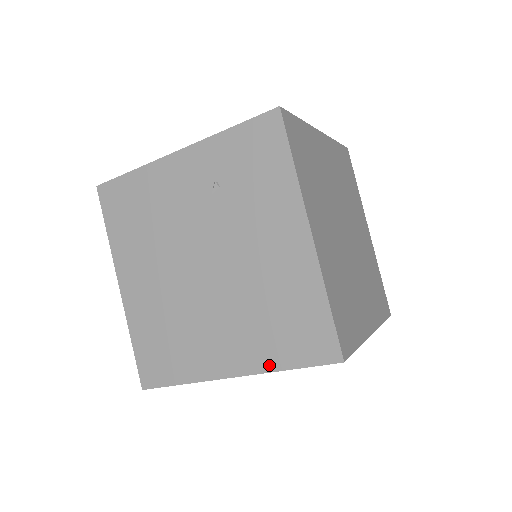
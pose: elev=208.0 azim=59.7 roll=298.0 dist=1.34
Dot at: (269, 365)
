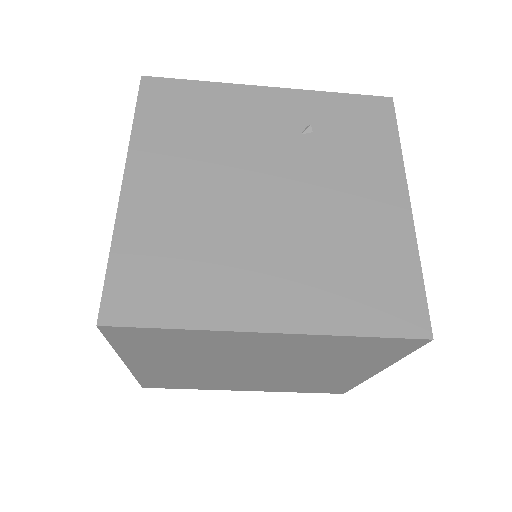
Dot at: (333, 325)
